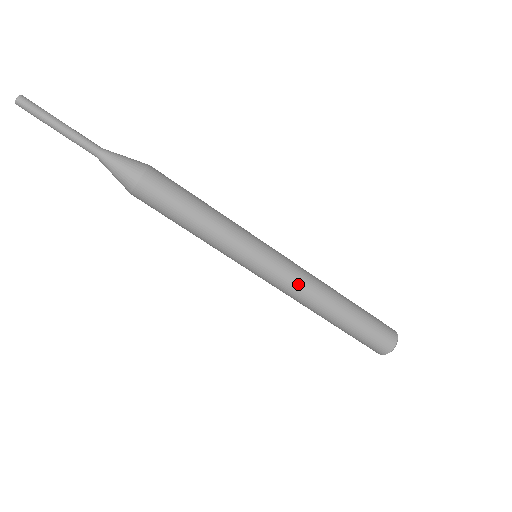
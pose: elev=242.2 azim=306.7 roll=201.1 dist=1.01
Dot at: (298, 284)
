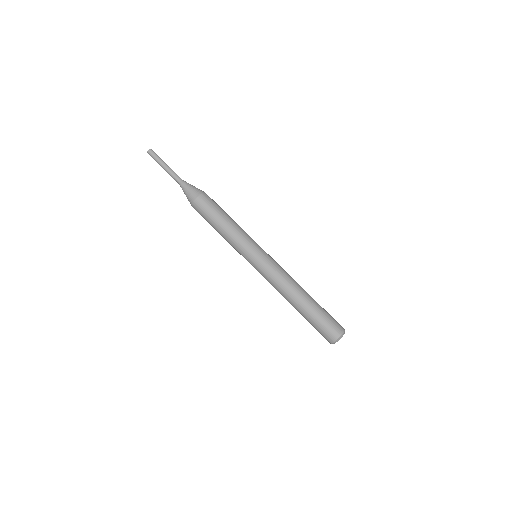
Dot at: (279, 275)
